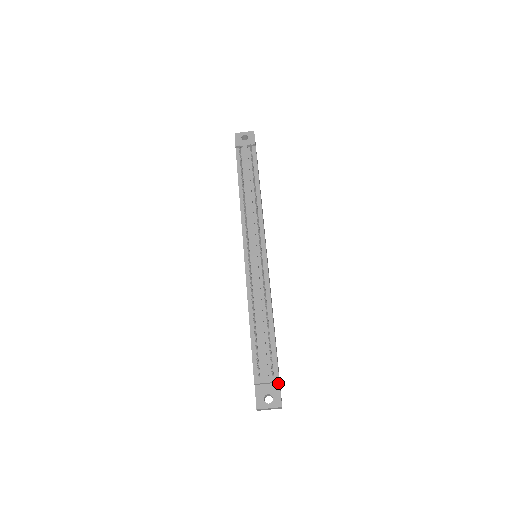
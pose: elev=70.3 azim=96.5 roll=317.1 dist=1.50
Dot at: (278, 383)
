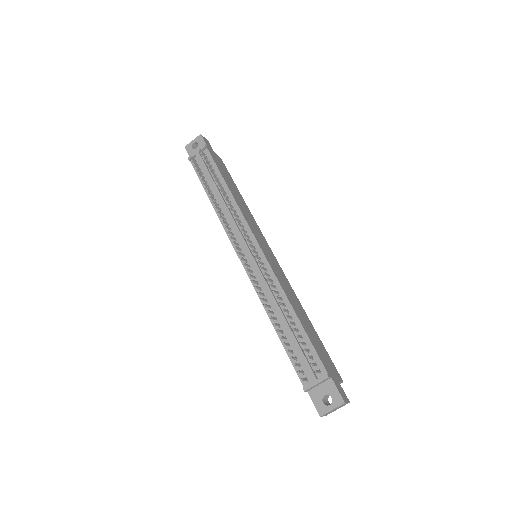
Dot at: (330, 379)
